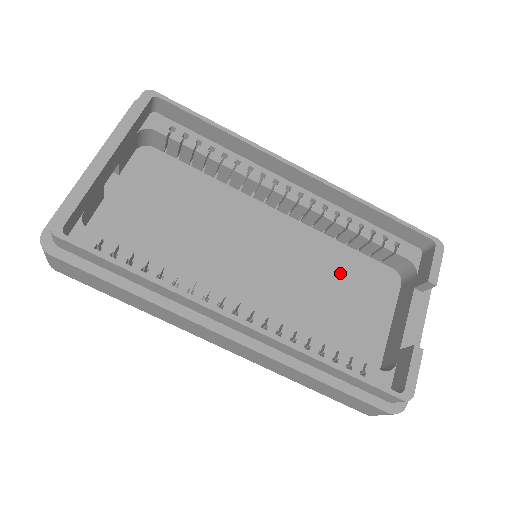
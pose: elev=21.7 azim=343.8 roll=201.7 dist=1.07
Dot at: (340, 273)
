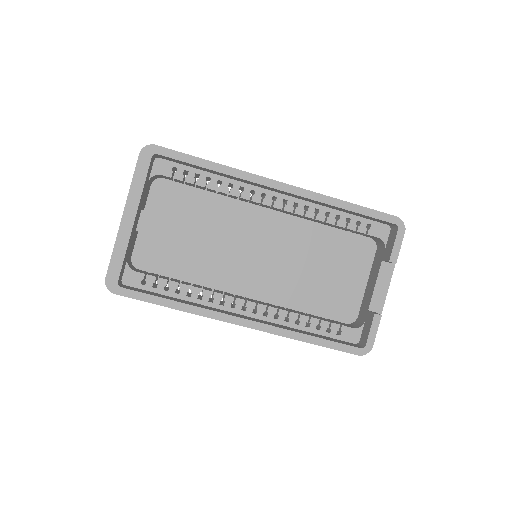
Dot at: (325, 251)
